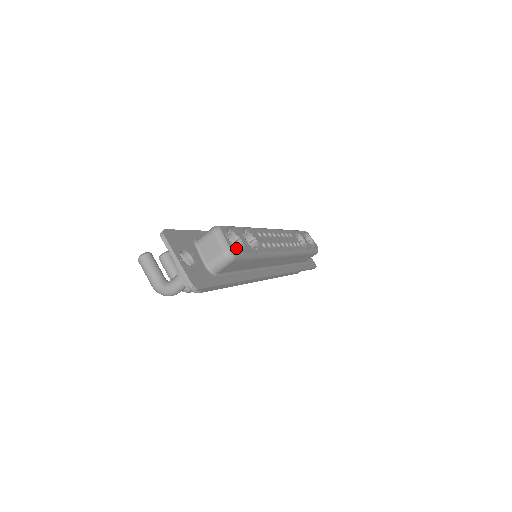
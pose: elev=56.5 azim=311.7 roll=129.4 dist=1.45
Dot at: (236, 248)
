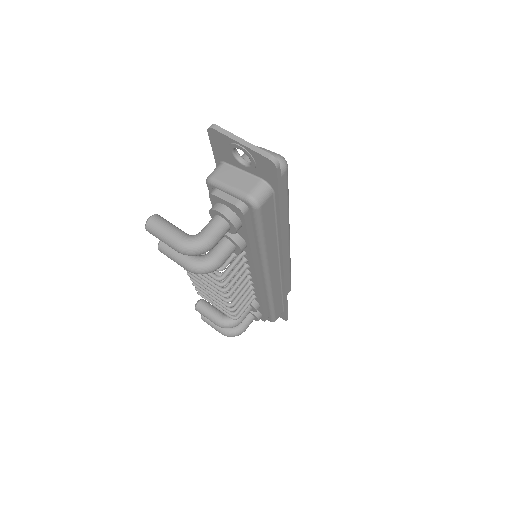
Dot at: occluded
